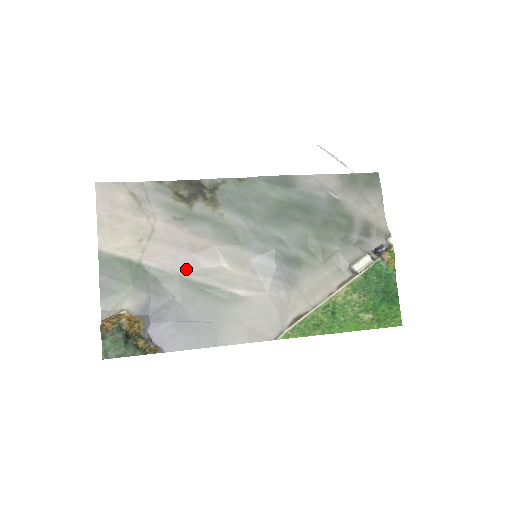
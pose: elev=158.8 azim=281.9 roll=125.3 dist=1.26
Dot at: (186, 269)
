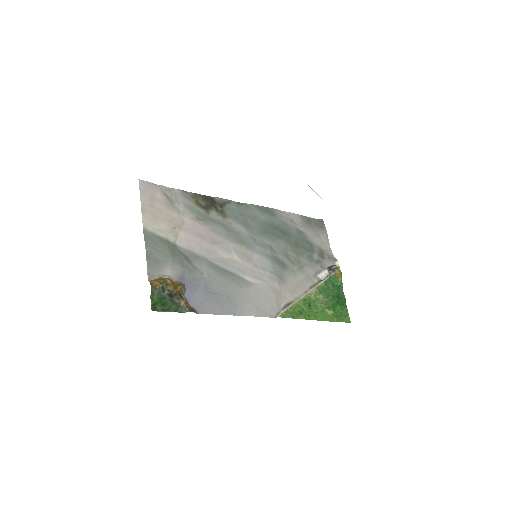
Dot at: (209, 255)
